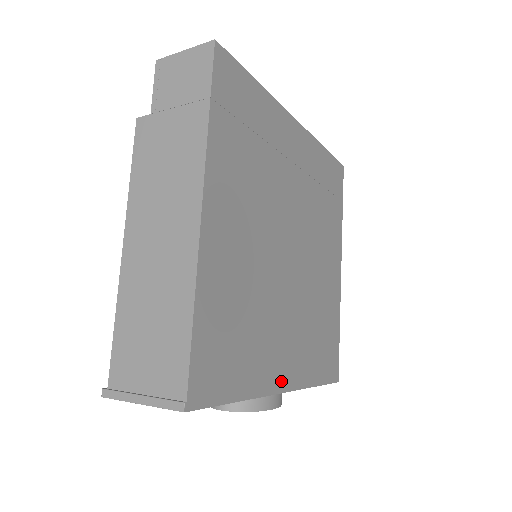
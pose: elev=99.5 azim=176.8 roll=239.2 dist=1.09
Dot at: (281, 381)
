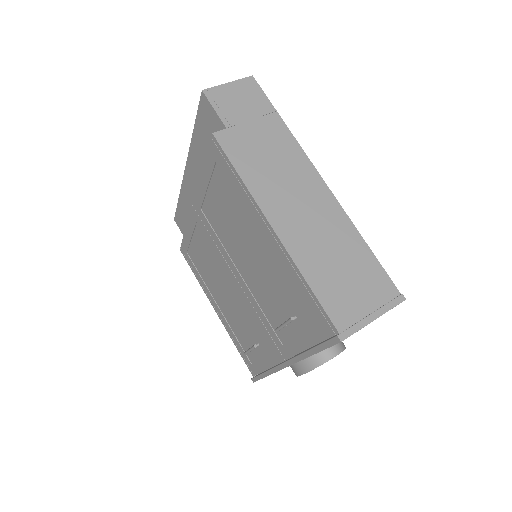
Dot at: occluded
